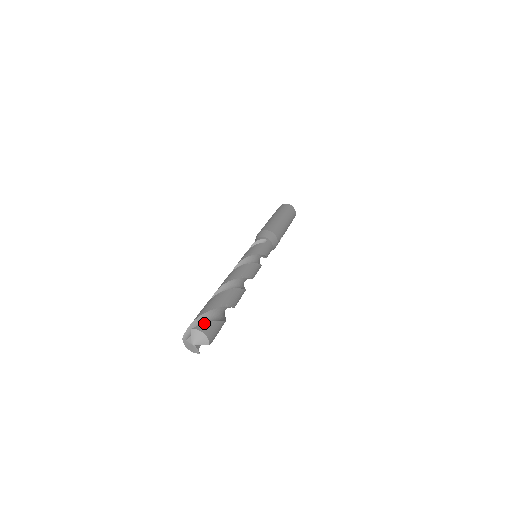
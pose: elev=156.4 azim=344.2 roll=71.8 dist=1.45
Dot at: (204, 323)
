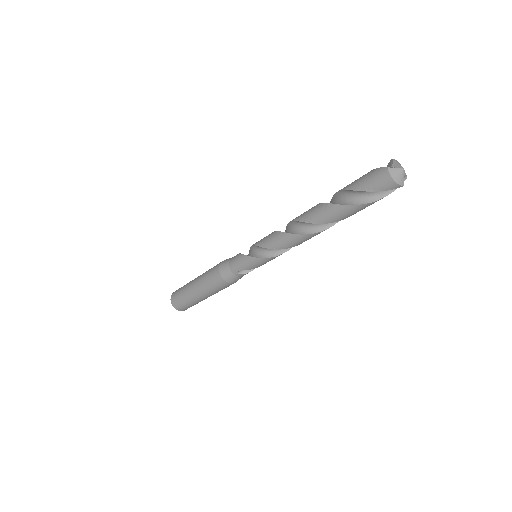
Dot at: occluded
